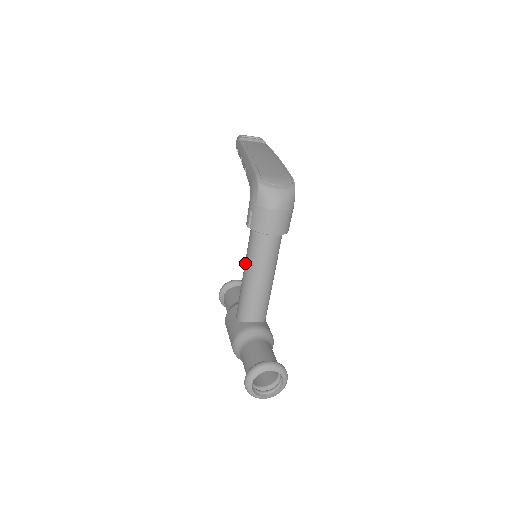
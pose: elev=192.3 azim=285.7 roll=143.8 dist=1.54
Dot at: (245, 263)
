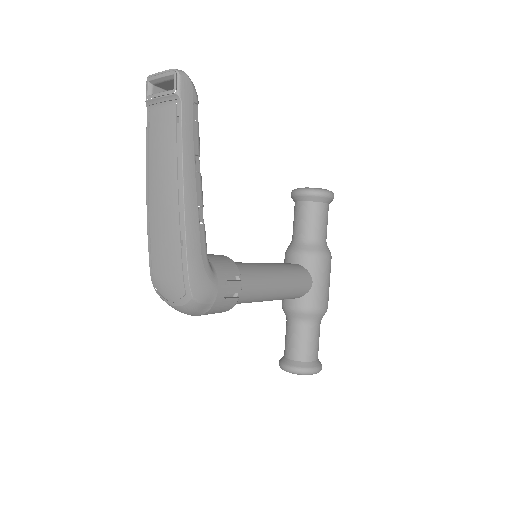
Dot at: occluded
